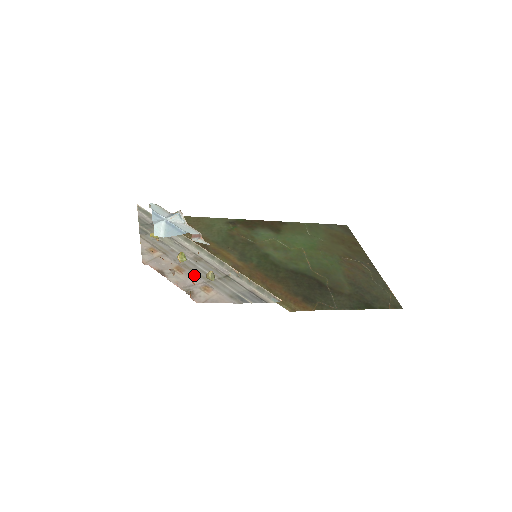
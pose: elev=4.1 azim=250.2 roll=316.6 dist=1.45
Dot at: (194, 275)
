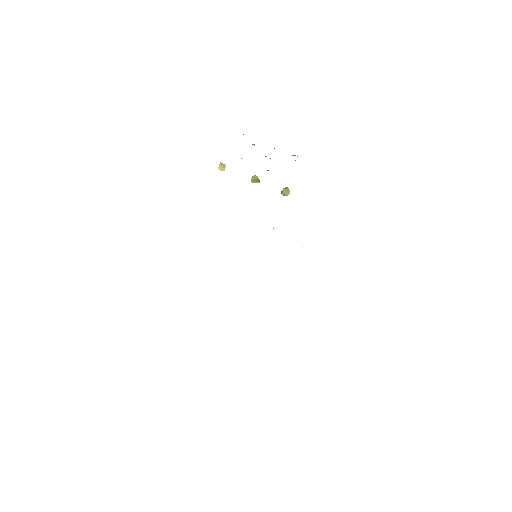
Dot at: occluded
